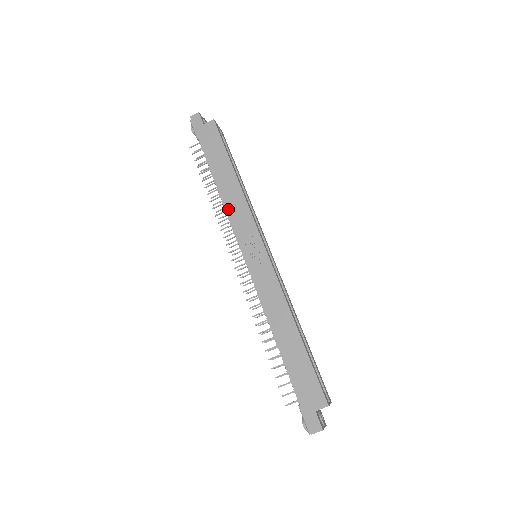
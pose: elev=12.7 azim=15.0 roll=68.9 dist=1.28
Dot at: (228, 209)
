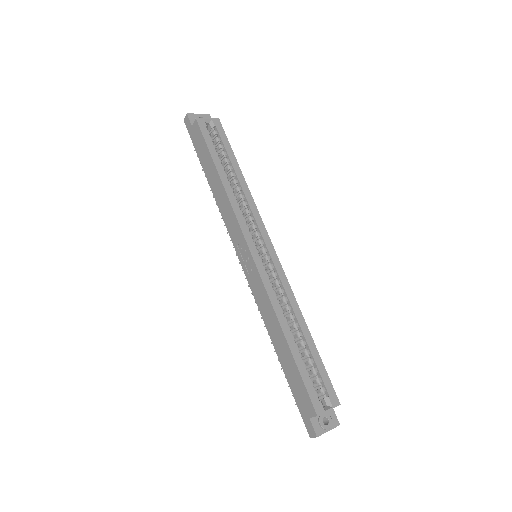
Dot at: (222, 214)
